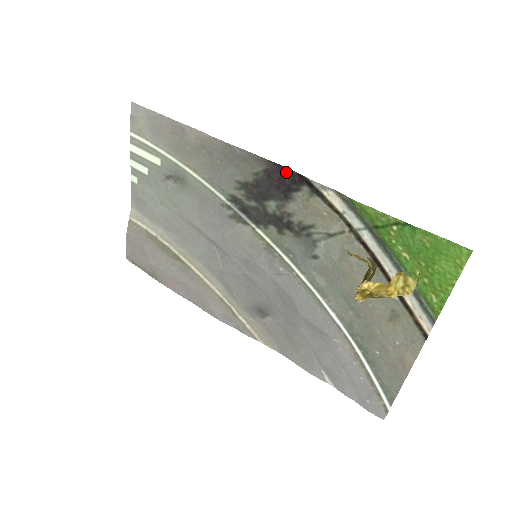
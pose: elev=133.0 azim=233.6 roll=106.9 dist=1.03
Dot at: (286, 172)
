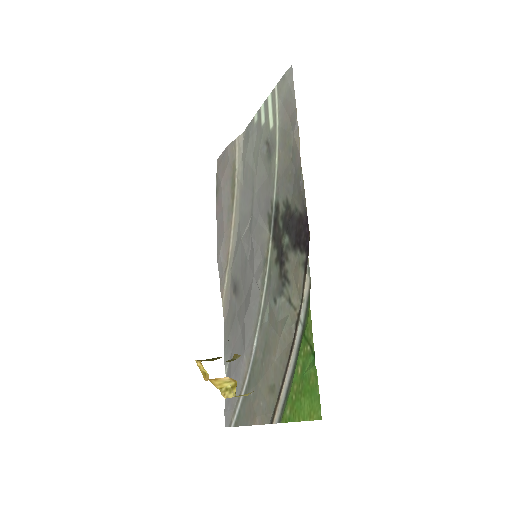
Dot at: (307, 232)
